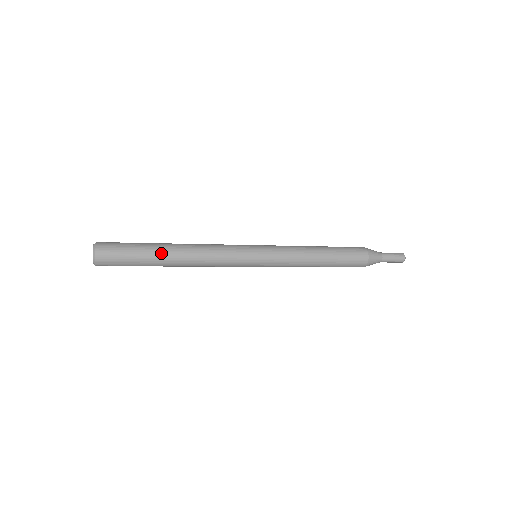
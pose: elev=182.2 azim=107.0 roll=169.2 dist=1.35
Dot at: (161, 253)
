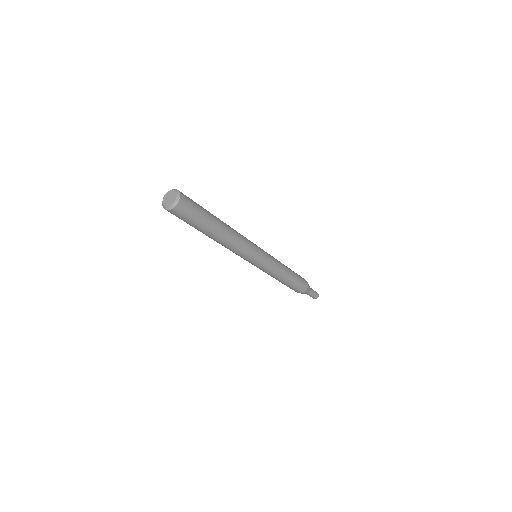
Dot at: (215, 227)
